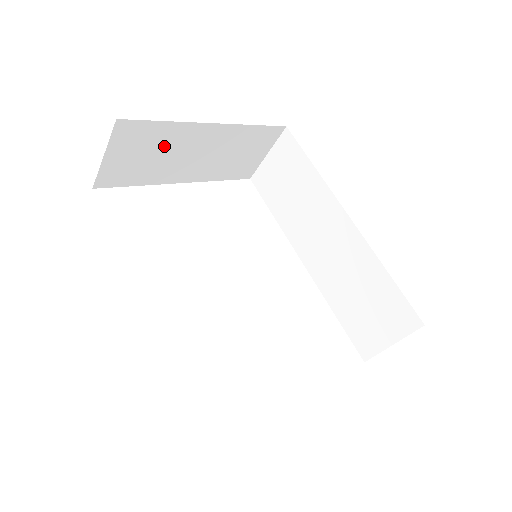
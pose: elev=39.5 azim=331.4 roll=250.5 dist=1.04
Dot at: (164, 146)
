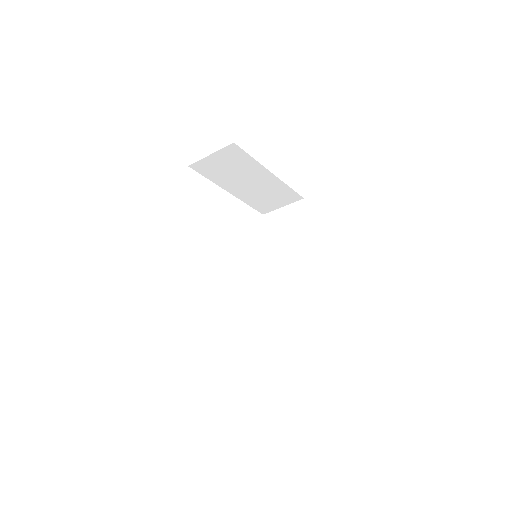
Dot at: (240, 168)
